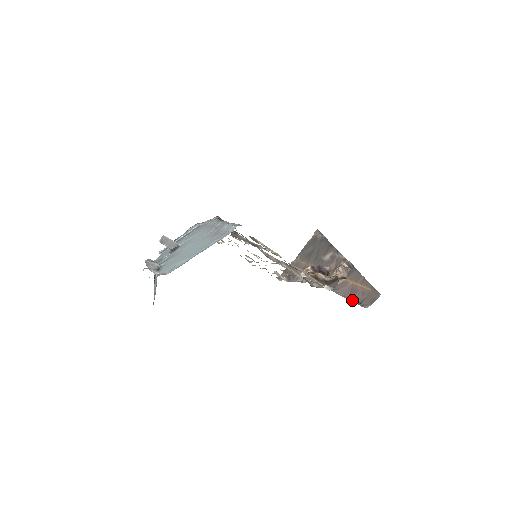
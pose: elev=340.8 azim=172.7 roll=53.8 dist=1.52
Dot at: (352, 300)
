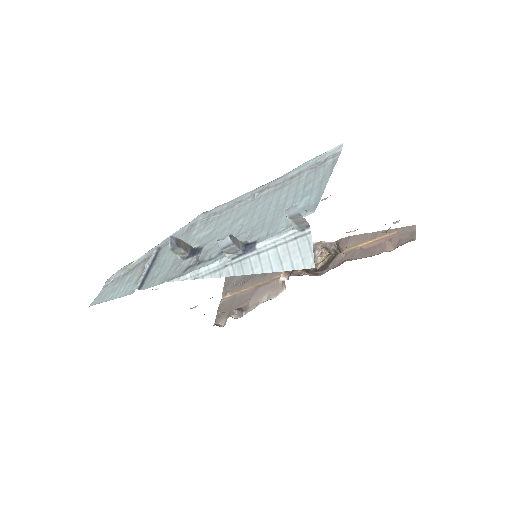
Dot at: (384, 251)
